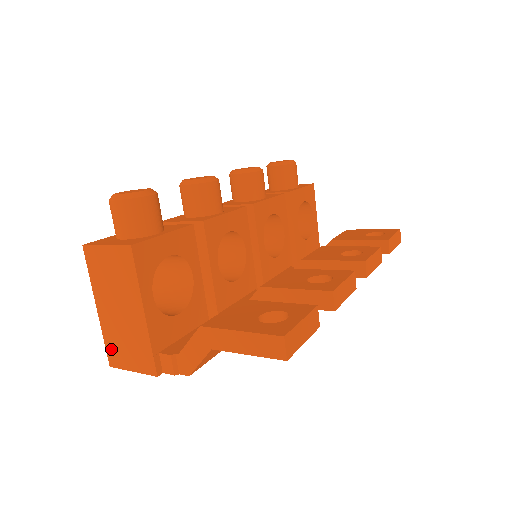
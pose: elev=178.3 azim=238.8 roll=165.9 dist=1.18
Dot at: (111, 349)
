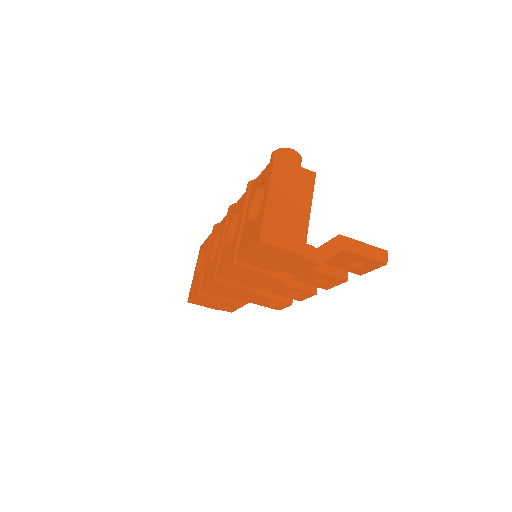
Dot at: (267, 228)
